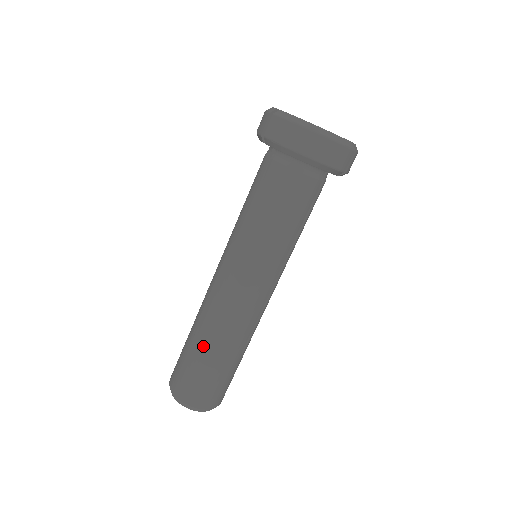
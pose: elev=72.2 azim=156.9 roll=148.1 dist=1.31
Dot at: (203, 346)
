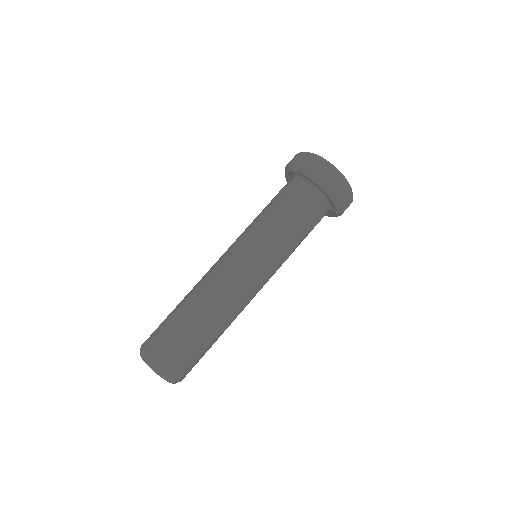
Dot at: (194, 313)
